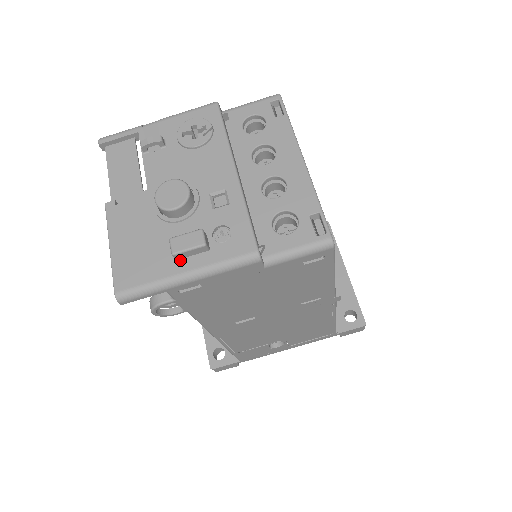
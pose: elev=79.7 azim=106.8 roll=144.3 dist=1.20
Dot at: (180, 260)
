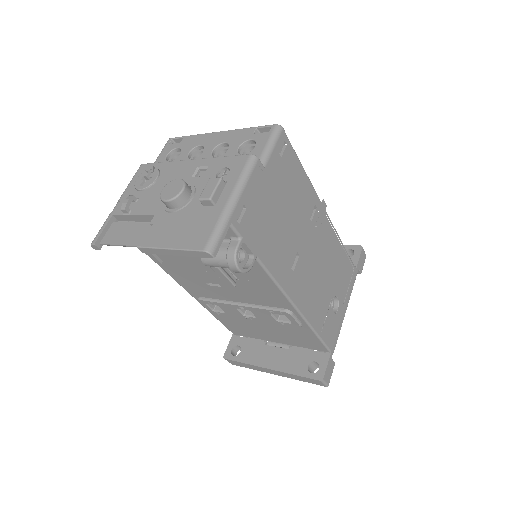
Dot at: (218, 201)
